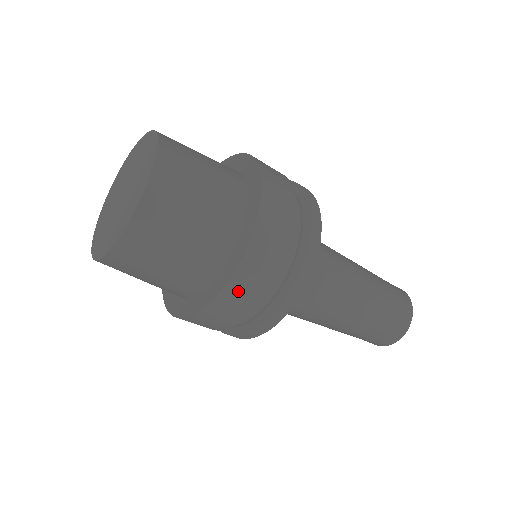
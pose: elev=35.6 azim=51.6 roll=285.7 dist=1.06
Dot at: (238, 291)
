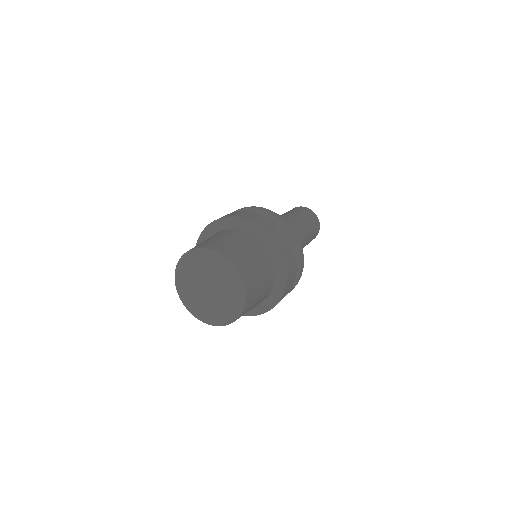
Dot at: occluded
